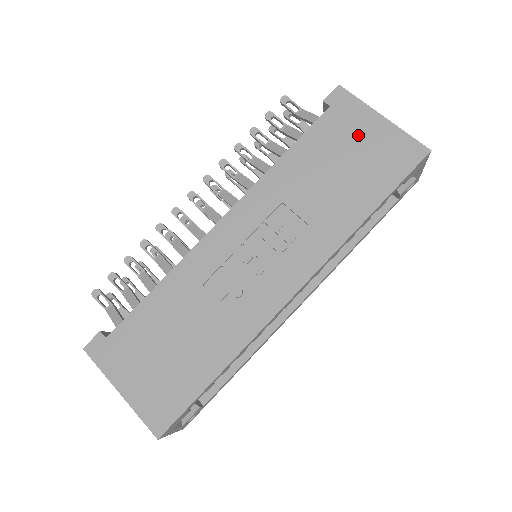
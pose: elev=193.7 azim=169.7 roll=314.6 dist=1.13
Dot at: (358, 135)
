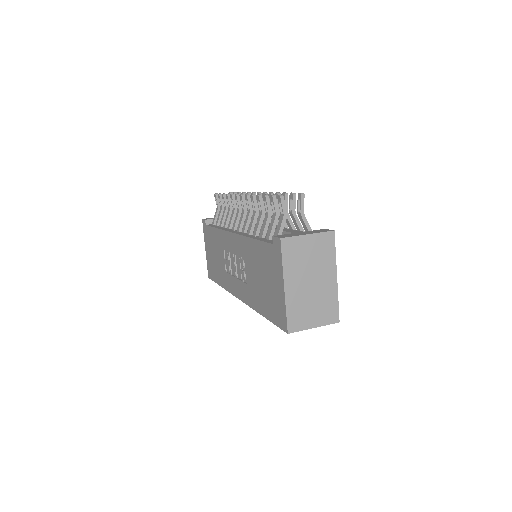
Dot at: (273, 278)
